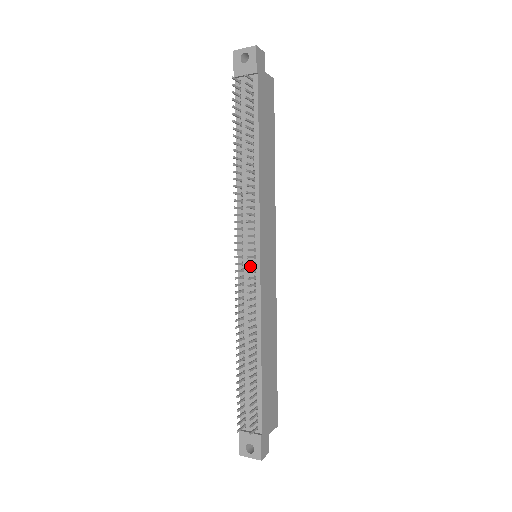
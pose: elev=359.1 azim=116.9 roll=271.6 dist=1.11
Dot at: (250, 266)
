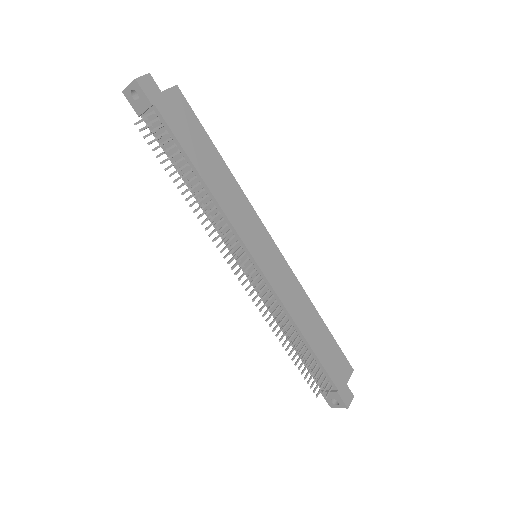
Dot at: occluded
